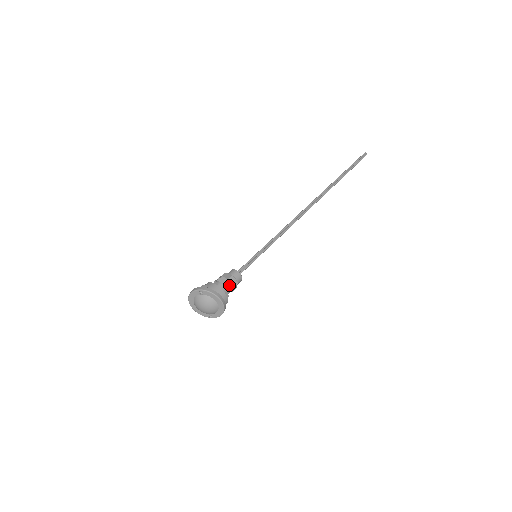
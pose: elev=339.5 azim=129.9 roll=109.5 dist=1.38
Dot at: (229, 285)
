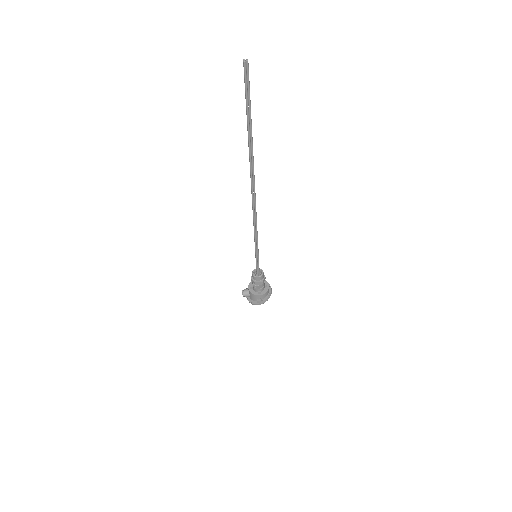
Dot at: (264, 283)
